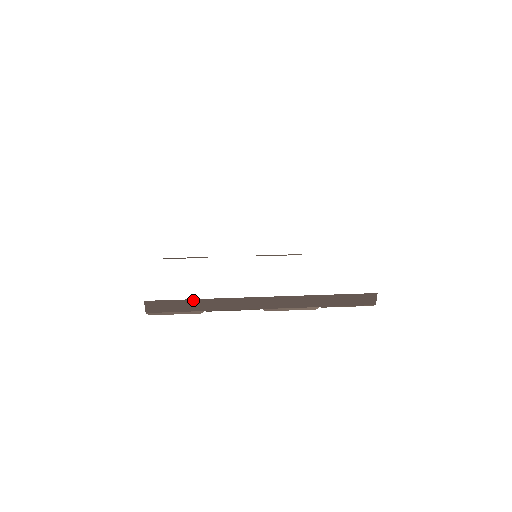
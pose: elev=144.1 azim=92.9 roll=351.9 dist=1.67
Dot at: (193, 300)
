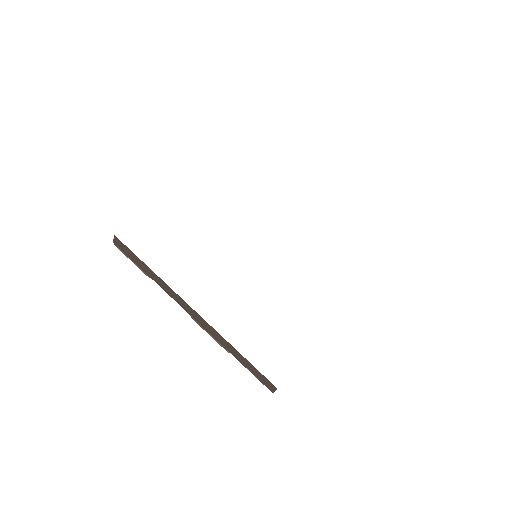
Dot at: (146, 265)
